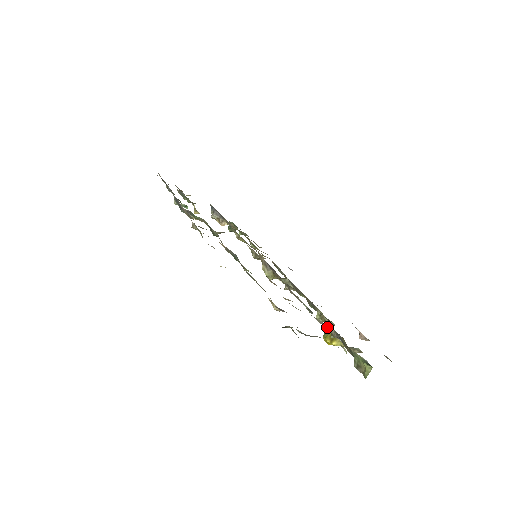
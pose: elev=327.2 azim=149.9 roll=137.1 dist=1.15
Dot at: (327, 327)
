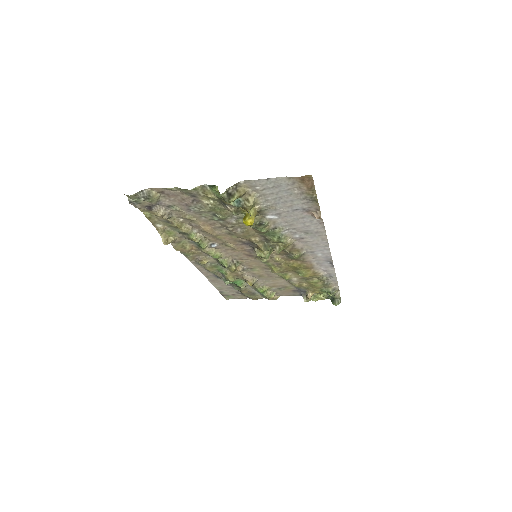
Dot at: occluded
